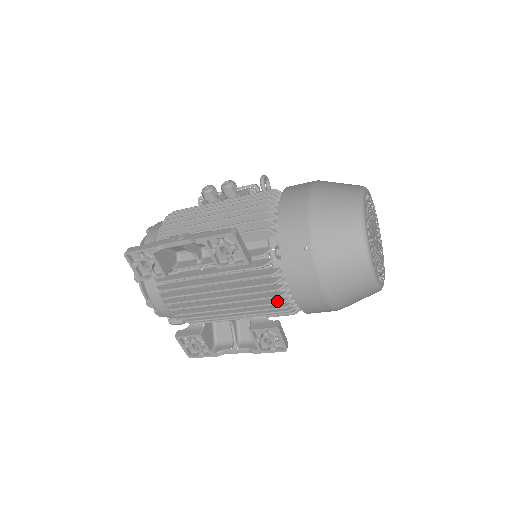
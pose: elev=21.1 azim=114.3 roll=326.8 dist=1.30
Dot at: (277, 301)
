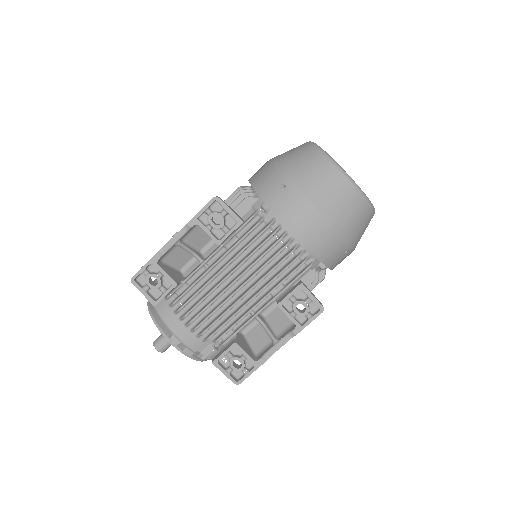
Dot at: (287, 254)
